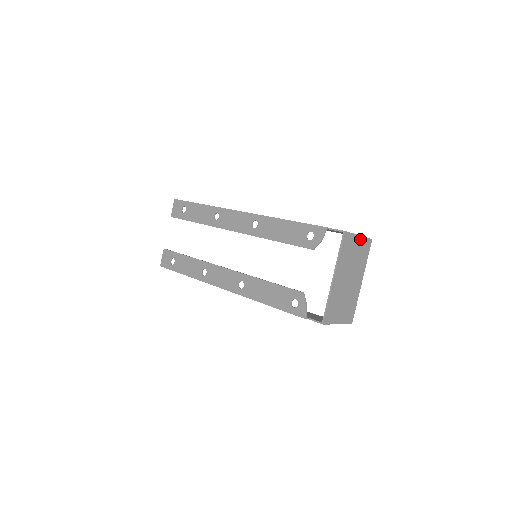
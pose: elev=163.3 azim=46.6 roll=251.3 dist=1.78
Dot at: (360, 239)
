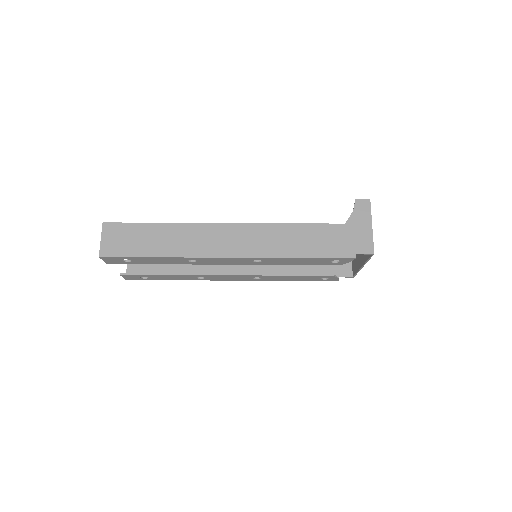
Dot at: (371, 223)
